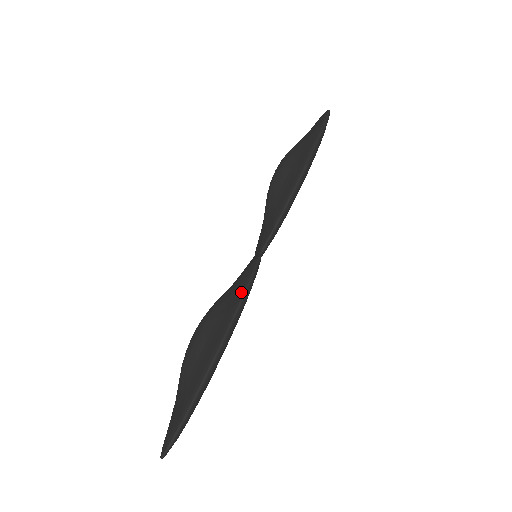
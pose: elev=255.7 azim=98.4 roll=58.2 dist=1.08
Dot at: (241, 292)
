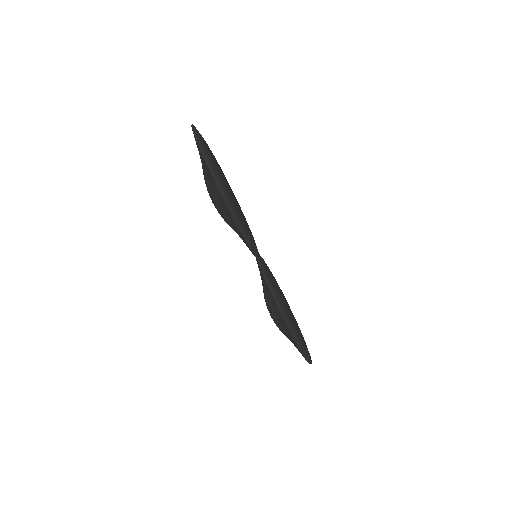
Dot at: (270, 292)
